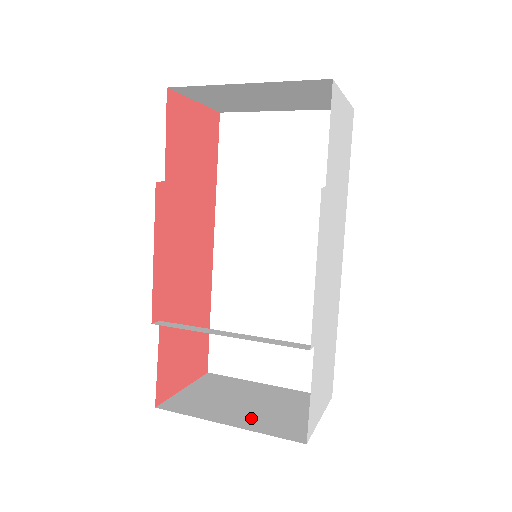
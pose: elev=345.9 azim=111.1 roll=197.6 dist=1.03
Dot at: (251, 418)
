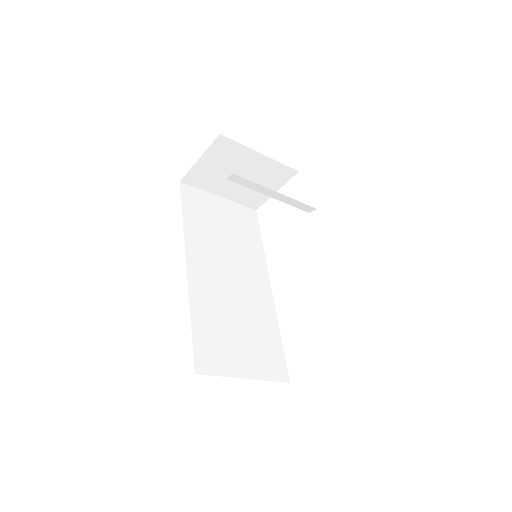
Dot at: occluded
